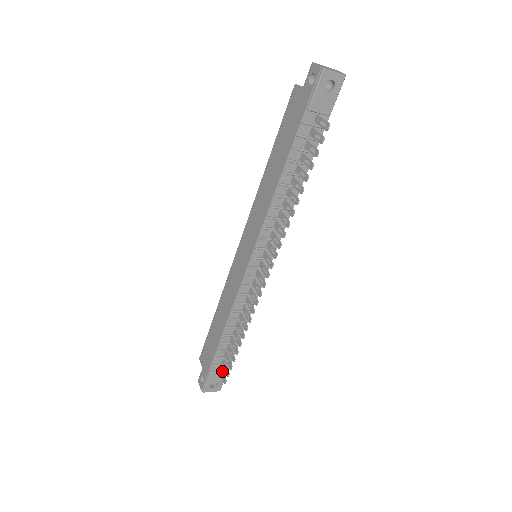
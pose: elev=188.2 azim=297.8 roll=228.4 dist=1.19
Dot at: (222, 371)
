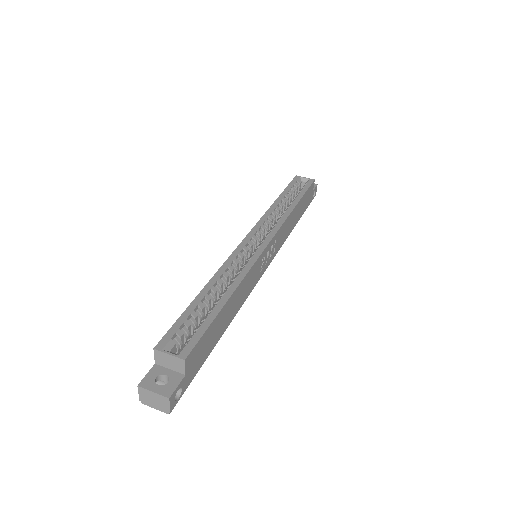
Dot at: occluded
